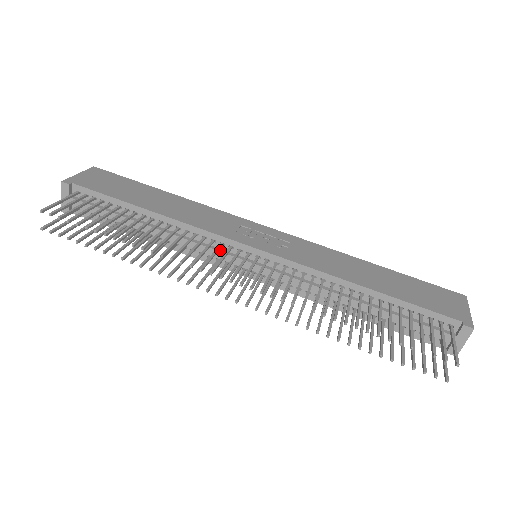
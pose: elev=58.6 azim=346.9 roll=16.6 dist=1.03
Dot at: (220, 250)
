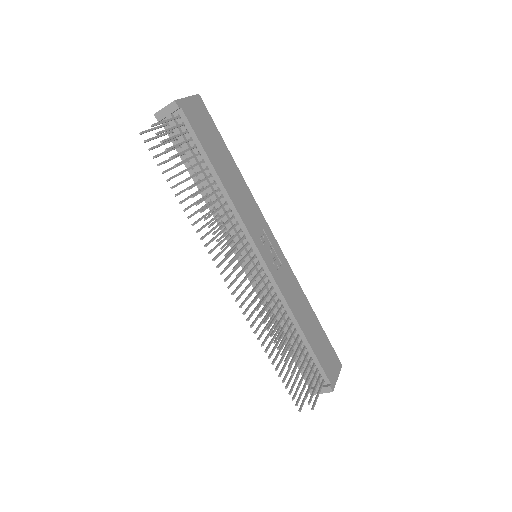
Dot at: occluded
